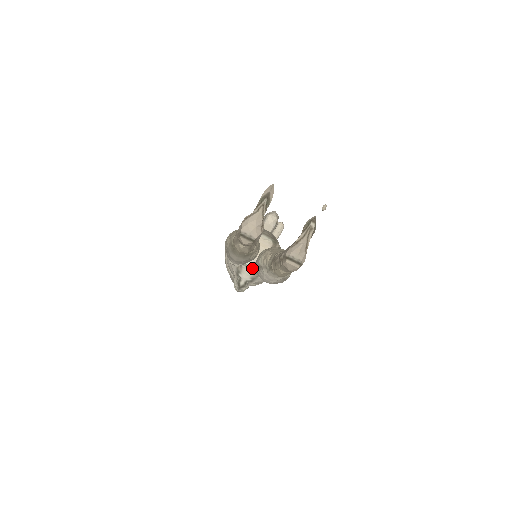
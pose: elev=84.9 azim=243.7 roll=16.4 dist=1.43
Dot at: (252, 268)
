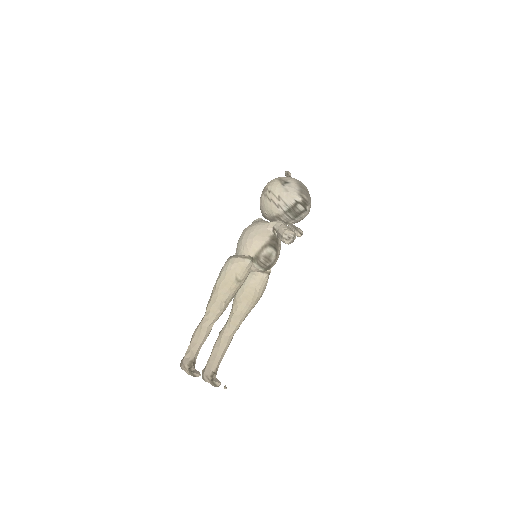
Dot at: occluded
